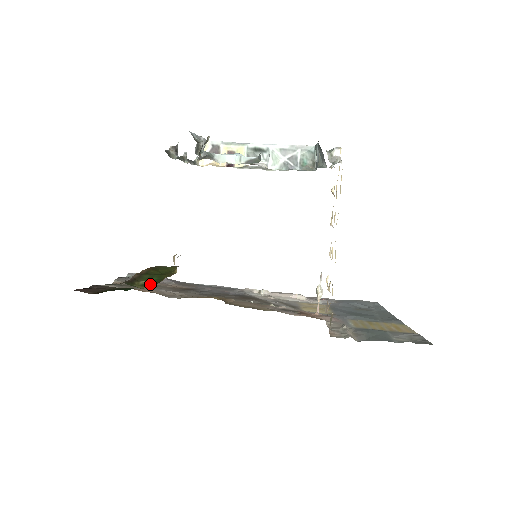
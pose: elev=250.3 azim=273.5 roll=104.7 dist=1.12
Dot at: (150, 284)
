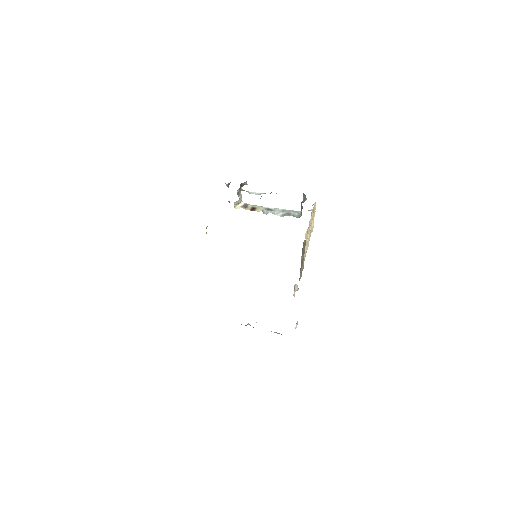
Dot at: occluded
